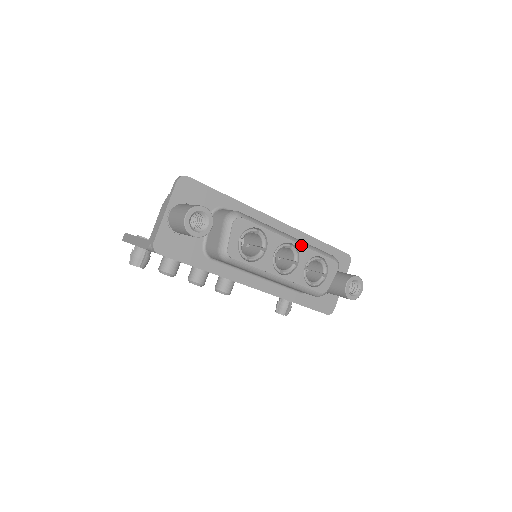
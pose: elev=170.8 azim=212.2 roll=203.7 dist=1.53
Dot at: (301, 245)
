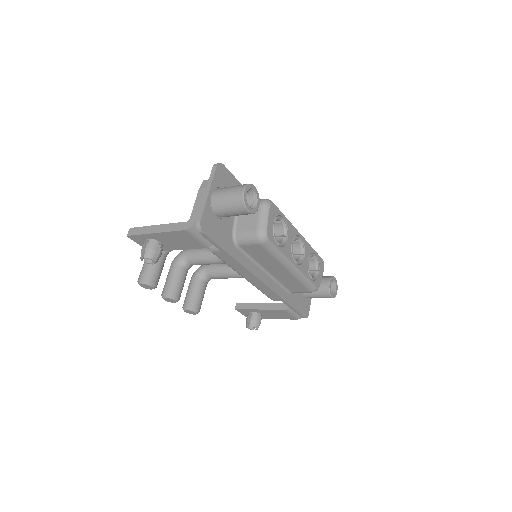
Dot at: (305, 240)
